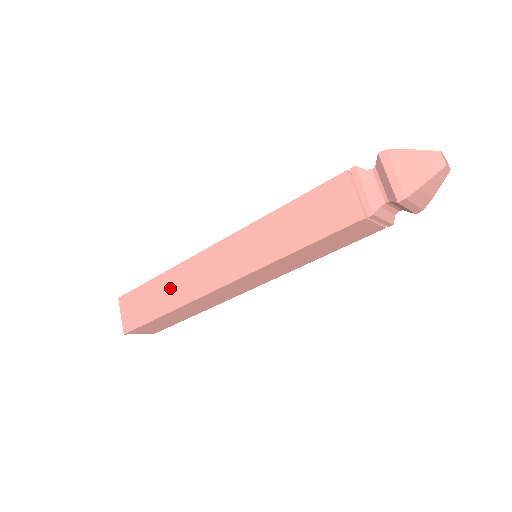
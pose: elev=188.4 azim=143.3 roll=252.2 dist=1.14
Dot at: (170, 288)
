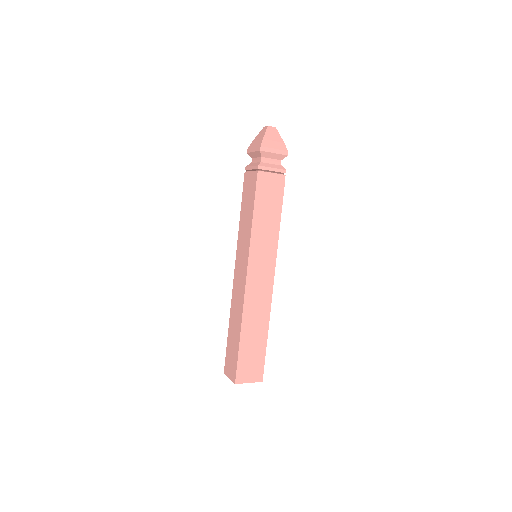
Dot at: (234, 322)
